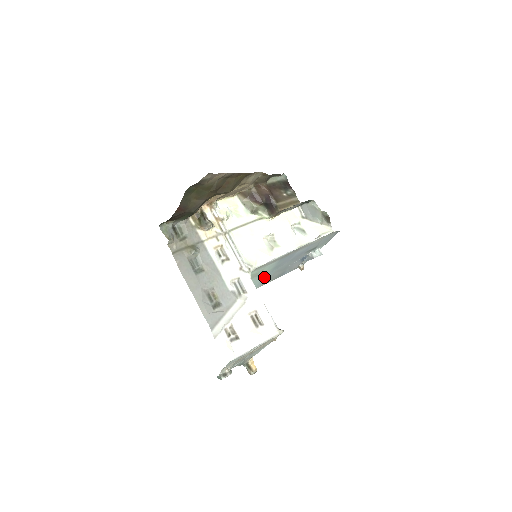
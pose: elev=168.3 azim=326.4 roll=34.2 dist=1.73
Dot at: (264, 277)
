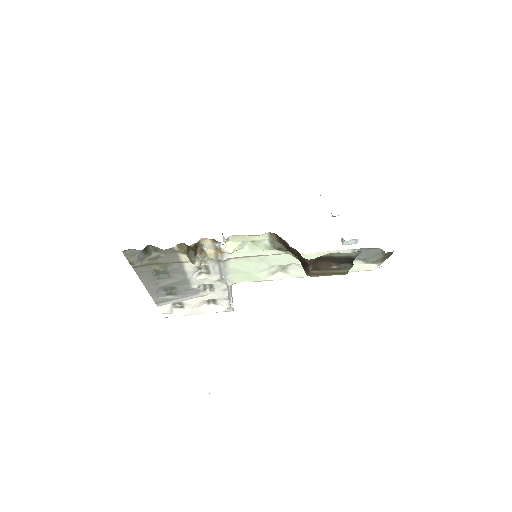
Dot at: occluded
